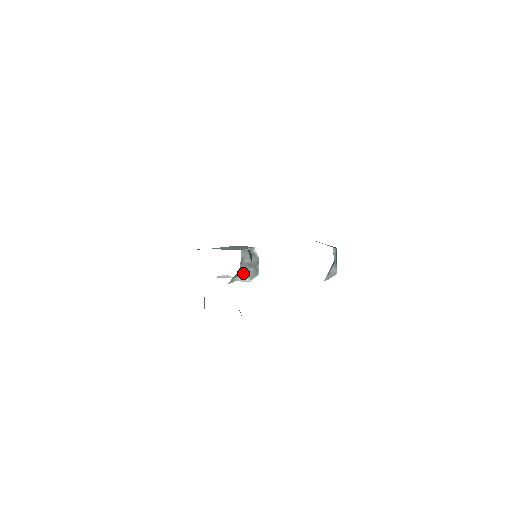
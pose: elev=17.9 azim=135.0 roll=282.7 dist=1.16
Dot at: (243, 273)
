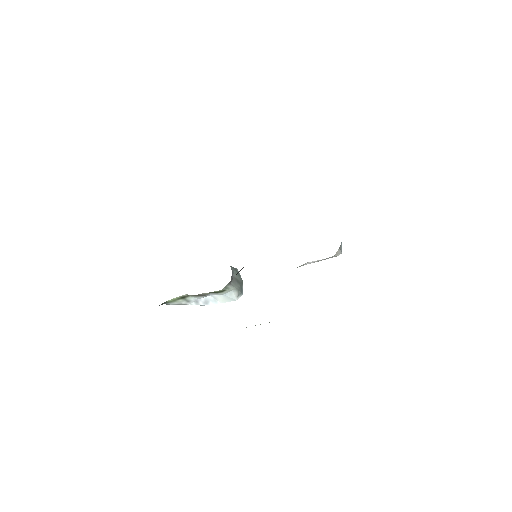
Dot at: (234, 285)
